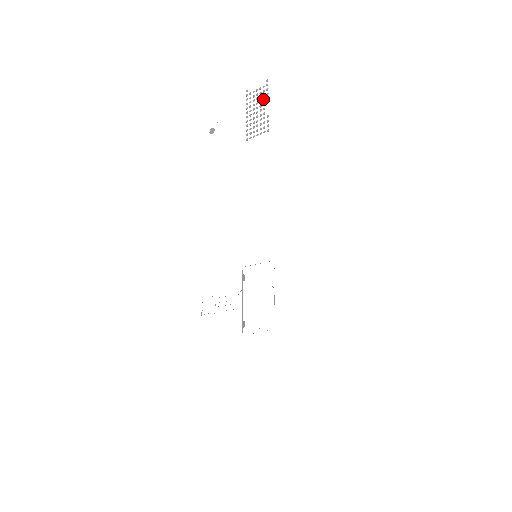
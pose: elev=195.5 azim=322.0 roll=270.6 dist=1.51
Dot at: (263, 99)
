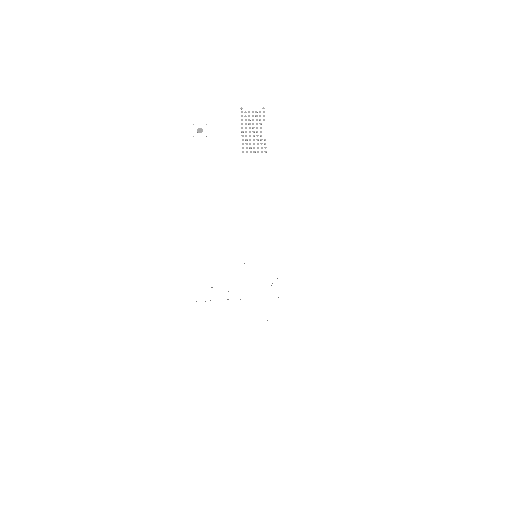
Dot at: (260, 123)
